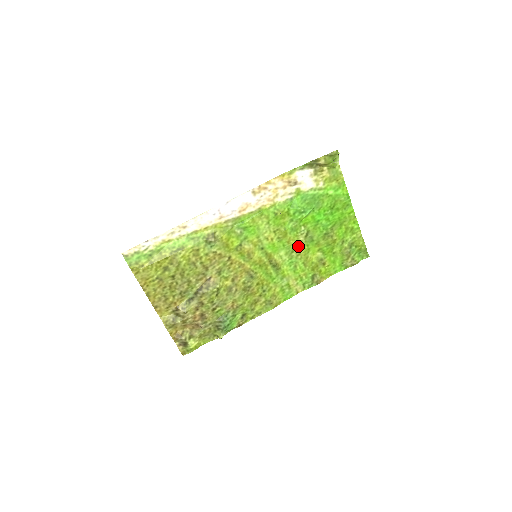
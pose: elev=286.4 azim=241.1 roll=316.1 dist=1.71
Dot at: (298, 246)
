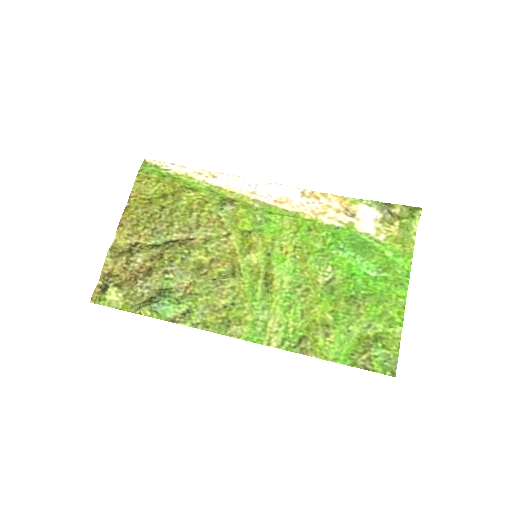
Dot at: (310, 285)
